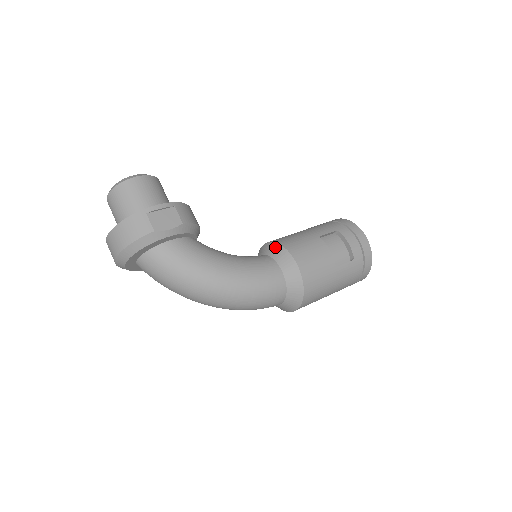
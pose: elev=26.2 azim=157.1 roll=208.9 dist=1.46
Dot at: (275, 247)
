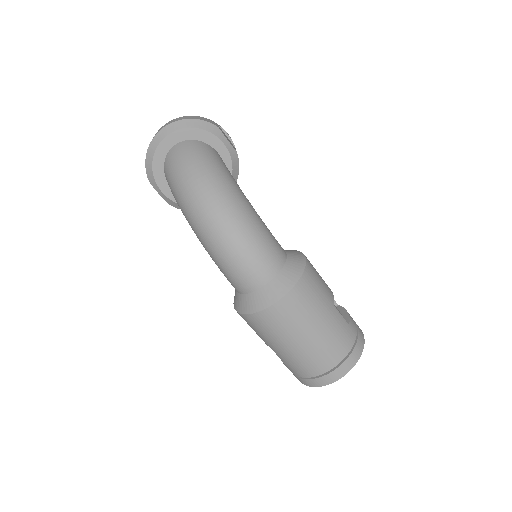
Dot at: occluded
